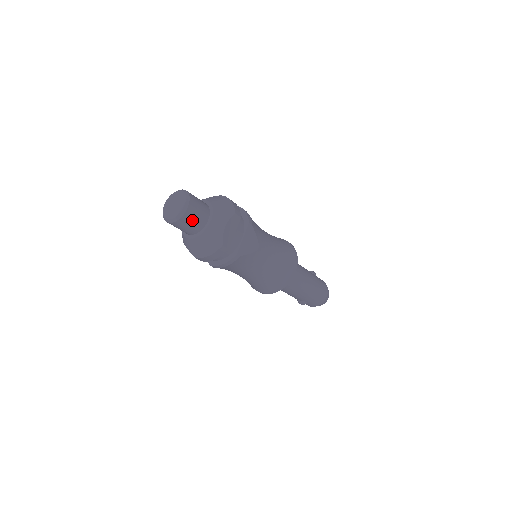
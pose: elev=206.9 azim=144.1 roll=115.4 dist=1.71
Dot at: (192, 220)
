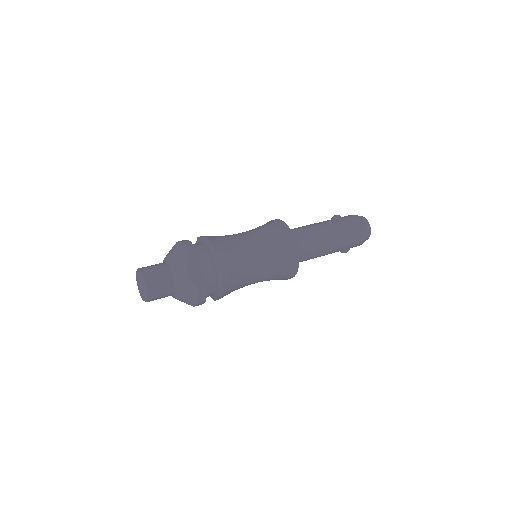
Dot at: (158, 289)
